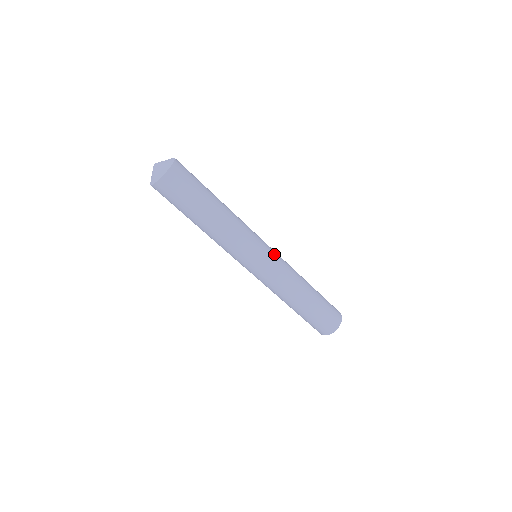
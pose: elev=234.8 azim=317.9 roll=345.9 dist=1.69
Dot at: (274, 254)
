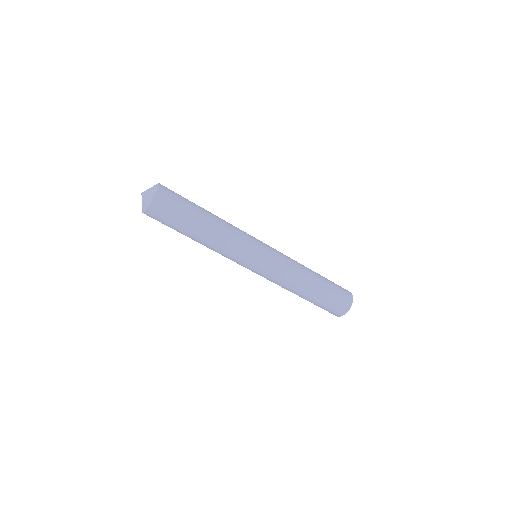
Dot at: (272, 250)
